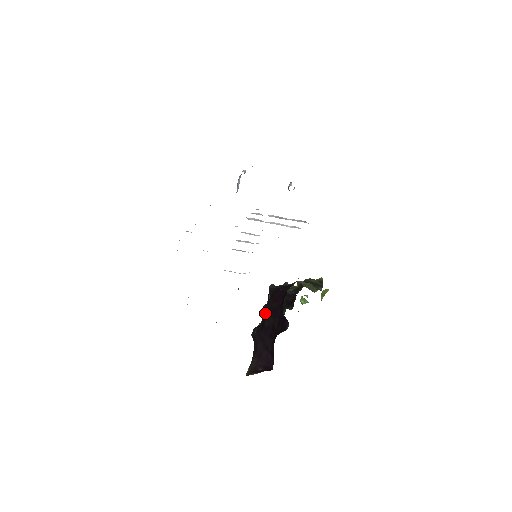
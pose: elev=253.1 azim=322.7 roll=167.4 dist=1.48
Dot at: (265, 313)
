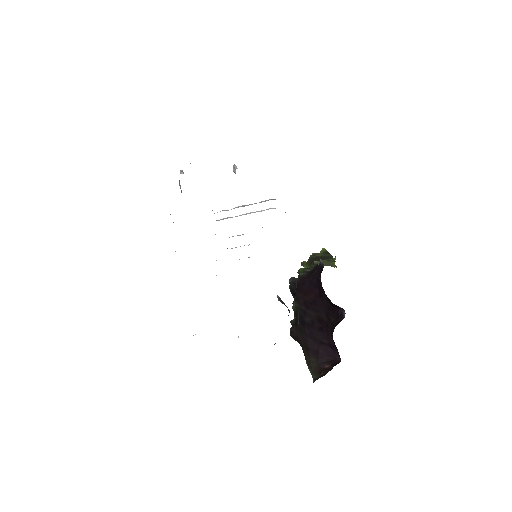
Dot at: (300, 309)
